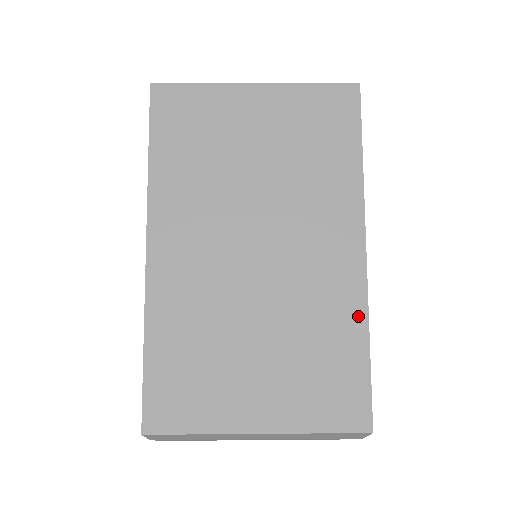
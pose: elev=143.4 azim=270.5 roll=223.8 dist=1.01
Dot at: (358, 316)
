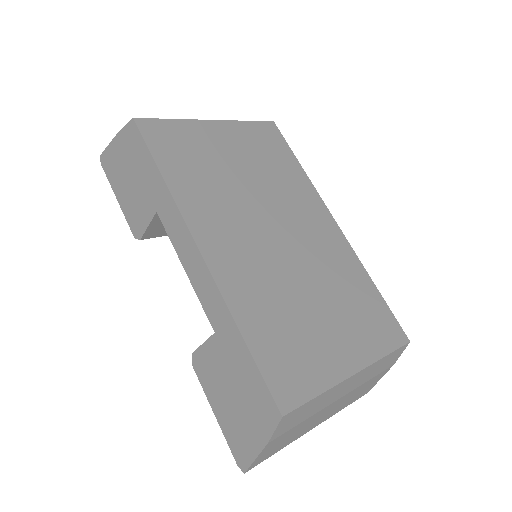
Dot at: (358, 266)
